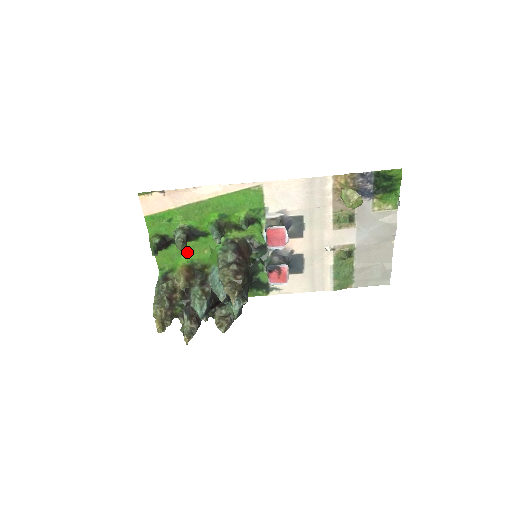
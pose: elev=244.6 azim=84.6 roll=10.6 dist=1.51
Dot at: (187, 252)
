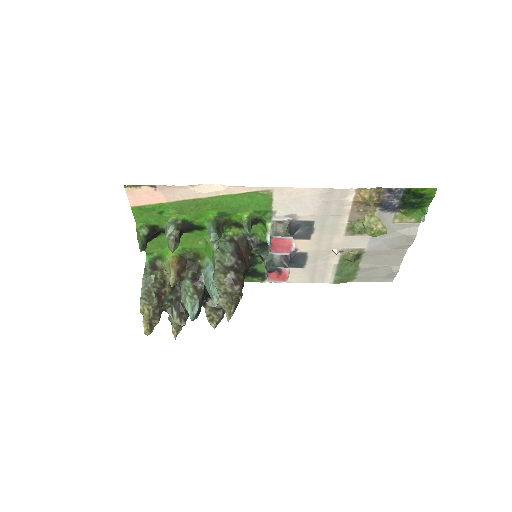
Dot at: occluded
